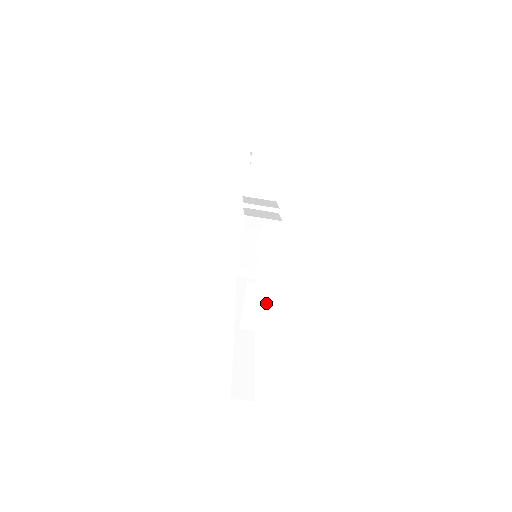
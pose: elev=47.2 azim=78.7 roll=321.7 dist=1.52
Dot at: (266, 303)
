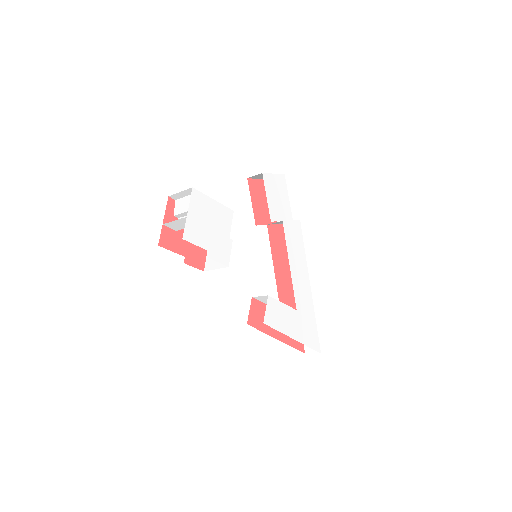
Dot at: (279, 301)
